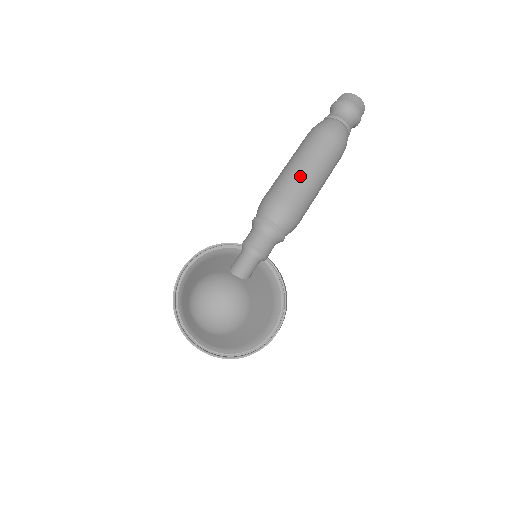
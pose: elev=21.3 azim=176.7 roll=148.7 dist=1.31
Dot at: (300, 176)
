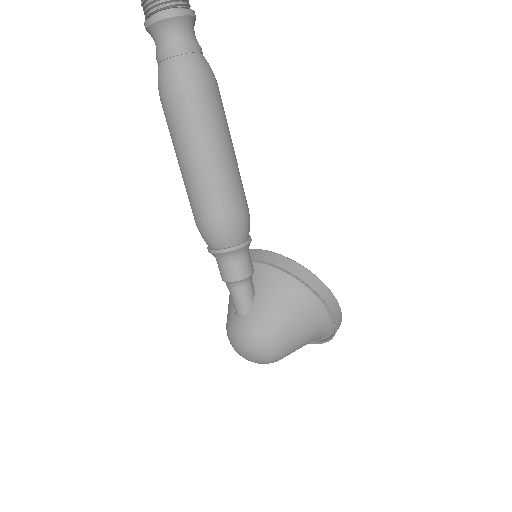
Dot at: (190, 182)
